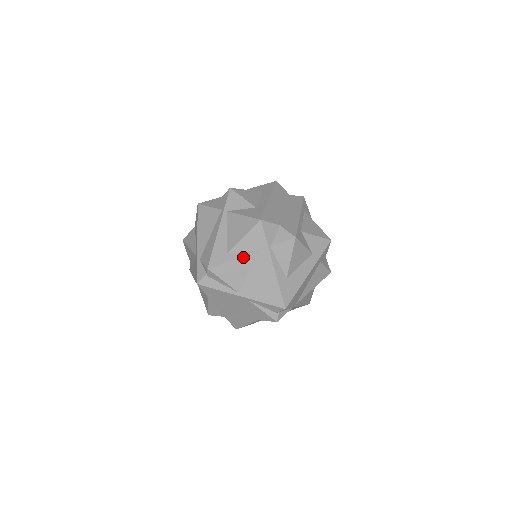
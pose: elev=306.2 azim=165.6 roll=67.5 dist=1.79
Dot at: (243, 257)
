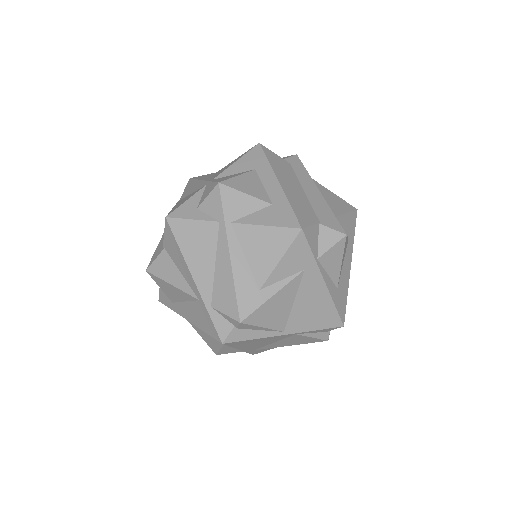
Dot at: (285, 287)
